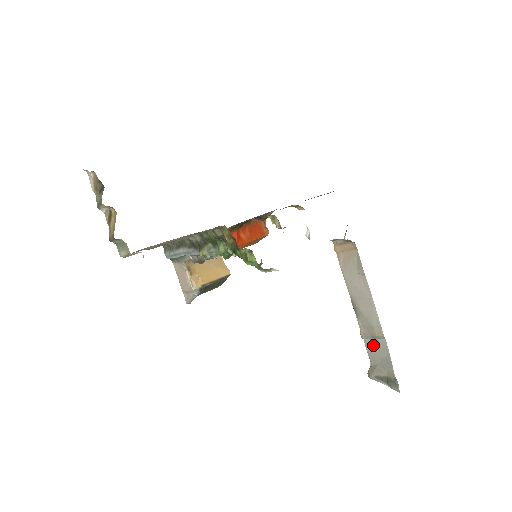
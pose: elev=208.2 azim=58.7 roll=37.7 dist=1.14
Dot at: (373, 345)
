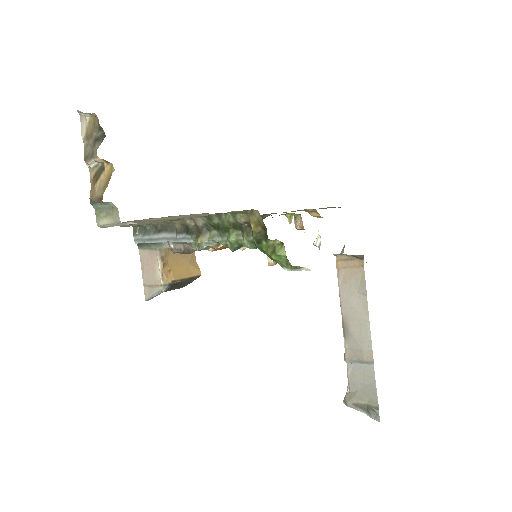
Dot at: (357, 370)
